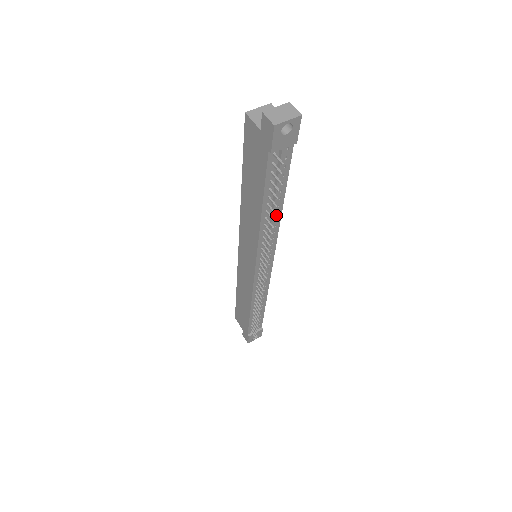
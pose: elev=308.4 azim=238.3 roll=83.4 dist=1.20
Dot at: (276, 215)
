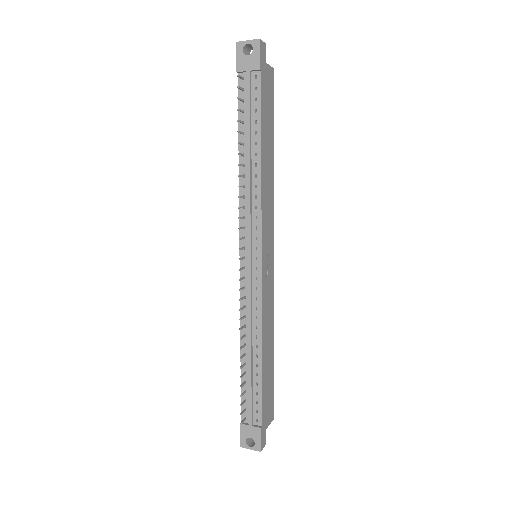
Dot at: (256, 169)
